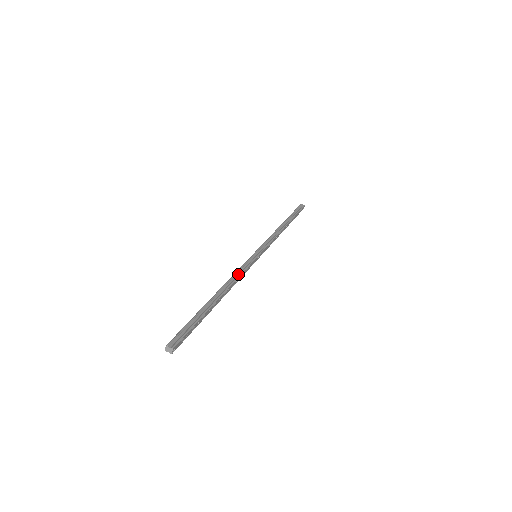
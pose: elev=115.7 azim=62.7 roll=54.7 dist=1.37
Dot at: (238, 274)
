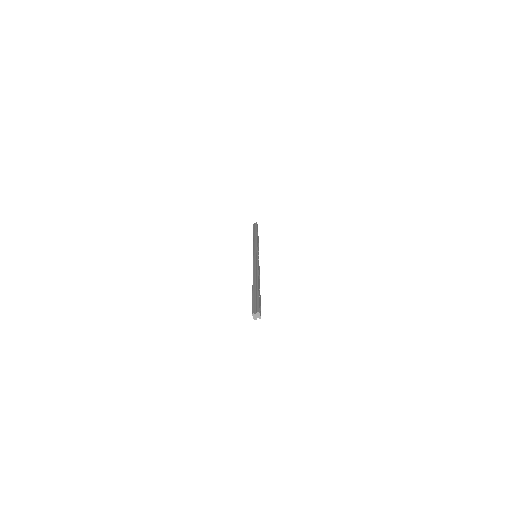
Dot at: (255, 267)
